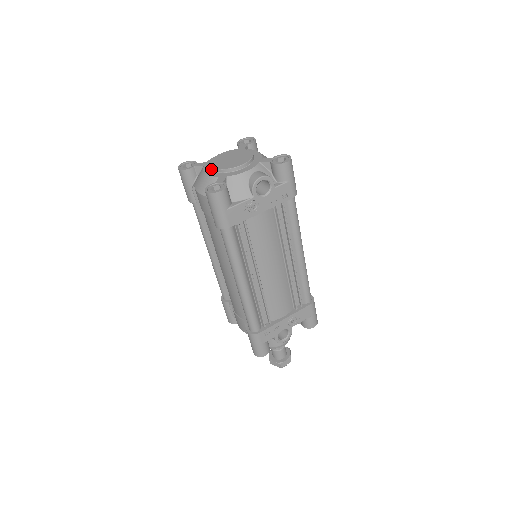
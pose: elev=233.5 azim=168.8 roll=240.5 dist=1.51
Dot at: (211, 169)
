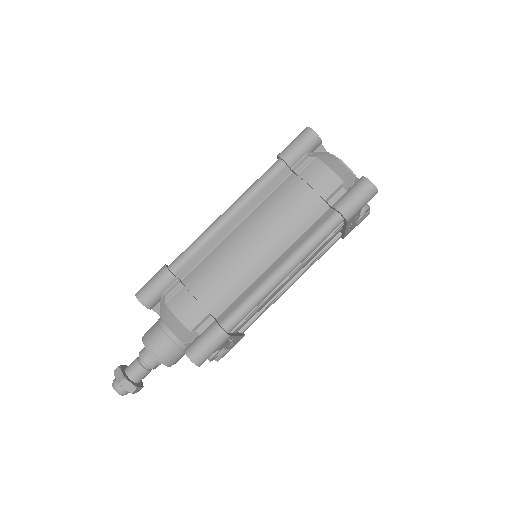
Dot at: occluded
